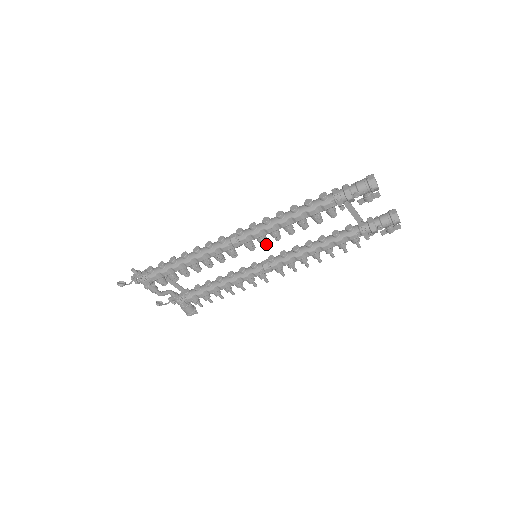
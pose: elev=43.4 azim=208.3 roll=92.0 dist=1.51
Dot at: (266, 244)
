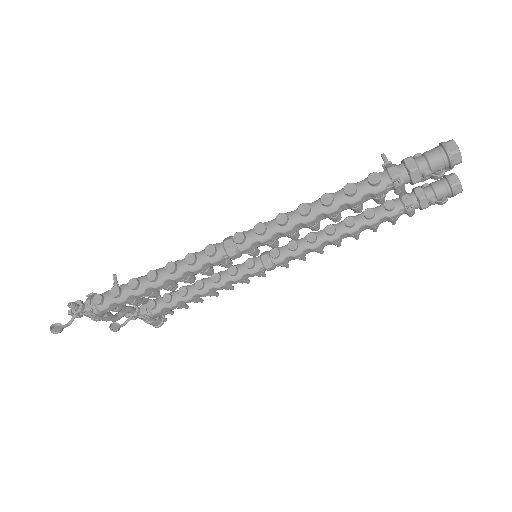
Dot at: (277, 246)
